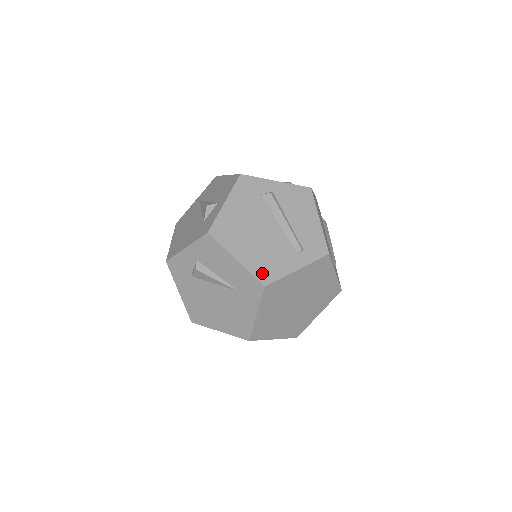
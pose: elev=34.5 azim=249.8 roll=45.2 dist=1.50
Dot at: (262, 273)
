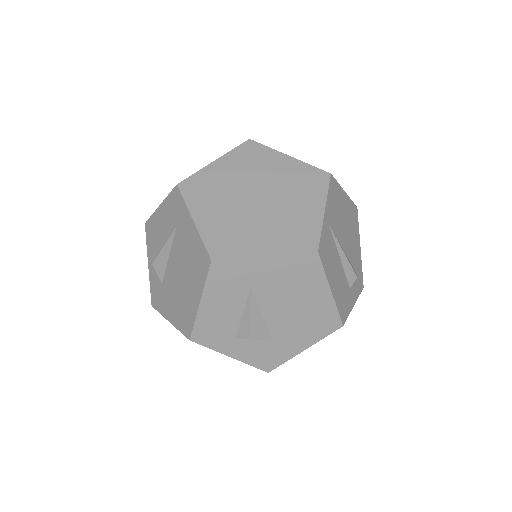
Dot at: occluded
